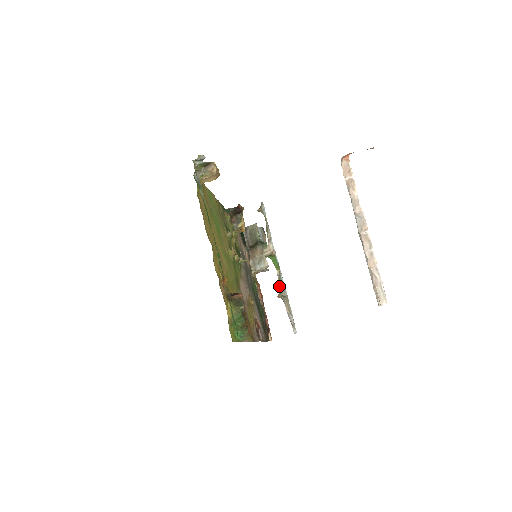
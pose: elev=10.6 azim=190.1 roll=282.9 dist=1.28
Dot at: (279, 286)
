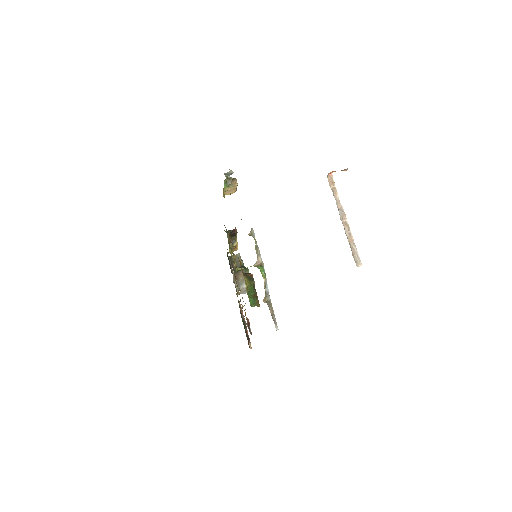
Dot at: (265, 292)
